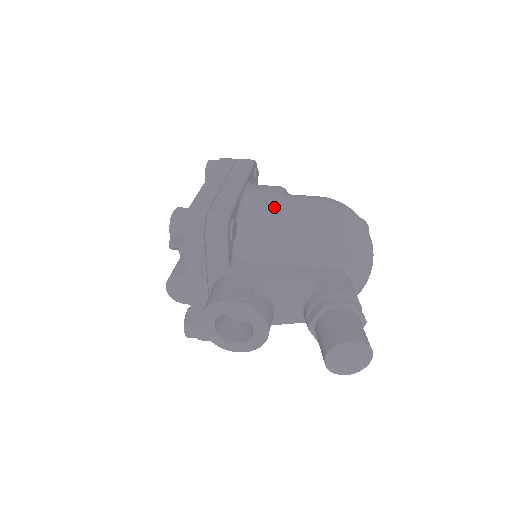
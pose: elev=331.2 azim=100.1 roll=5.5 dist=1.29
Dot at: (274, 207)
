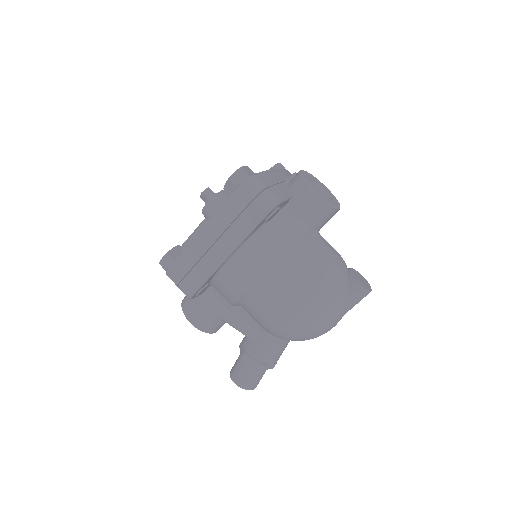
Dot at: (241, 291)
